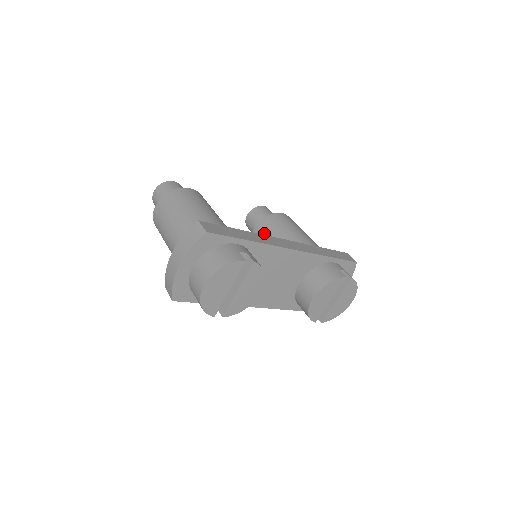
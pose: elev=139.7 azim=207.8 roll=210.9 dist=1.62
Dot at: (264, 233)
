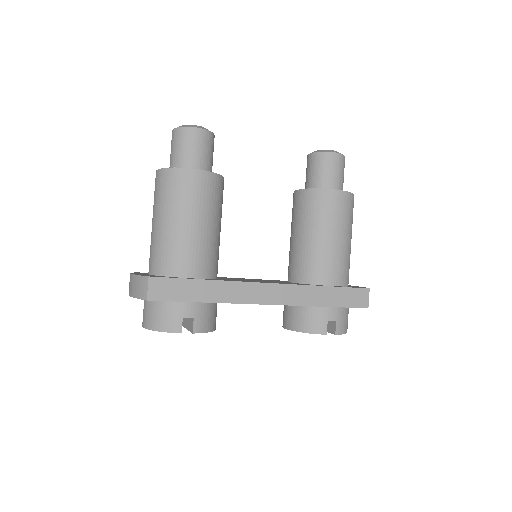
Dot at: (299, 210)
